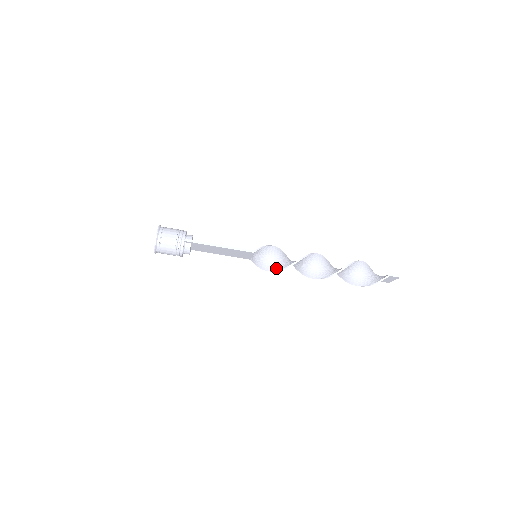
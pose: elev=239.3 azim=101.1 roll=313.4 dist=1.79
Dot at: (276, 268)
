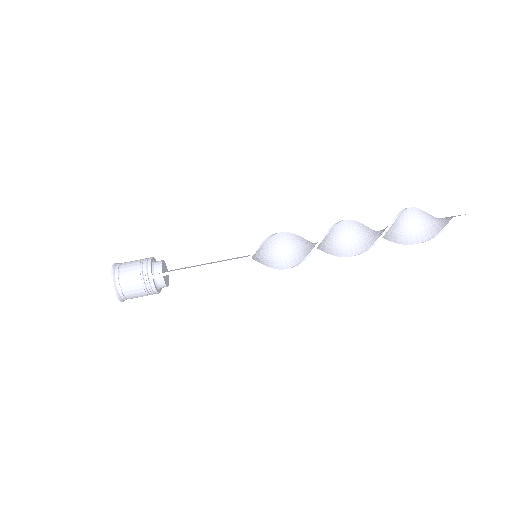
Dot at: (288, 264)
